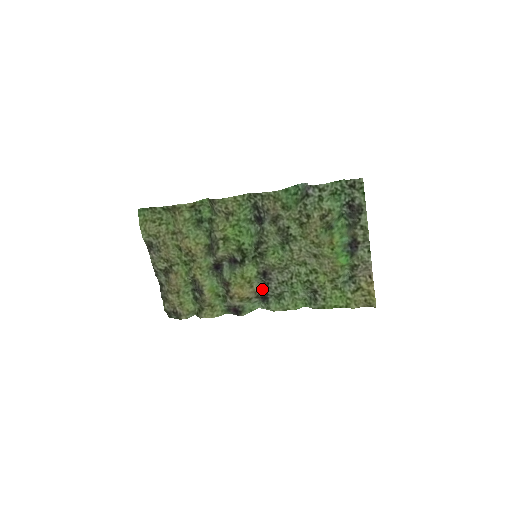
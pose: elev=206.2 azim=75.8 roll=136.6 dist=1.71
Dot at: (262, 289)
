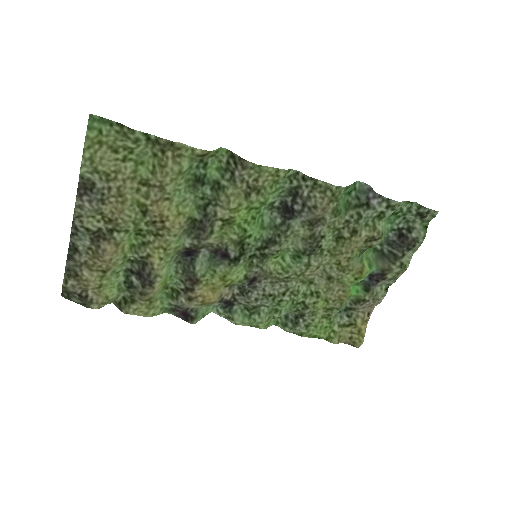
Dot at: (230, 291)
